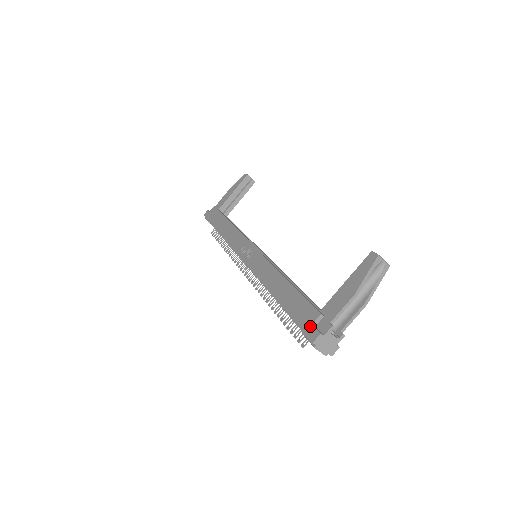
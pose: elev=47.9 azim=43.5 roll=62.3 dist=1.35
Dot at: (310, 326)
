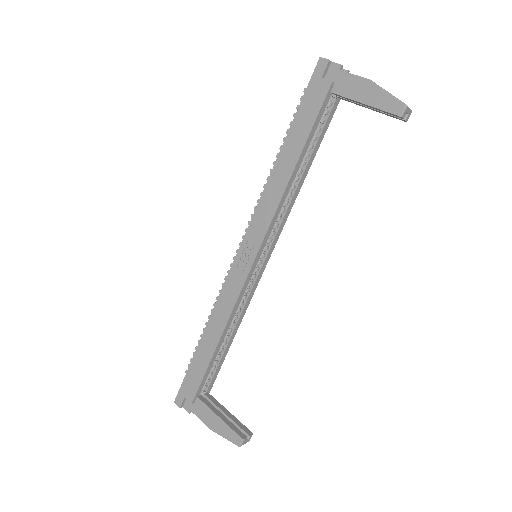
Dot at: (183, 396)
